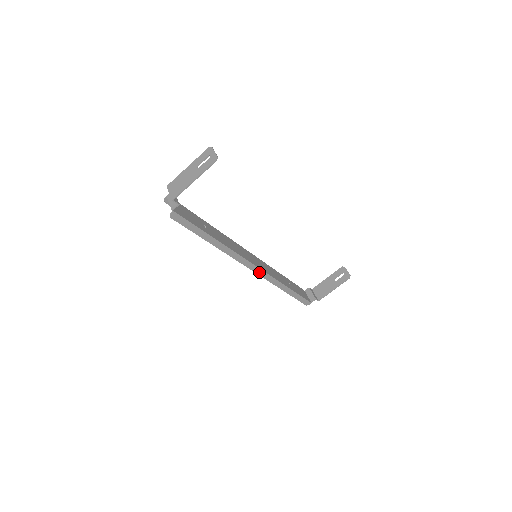
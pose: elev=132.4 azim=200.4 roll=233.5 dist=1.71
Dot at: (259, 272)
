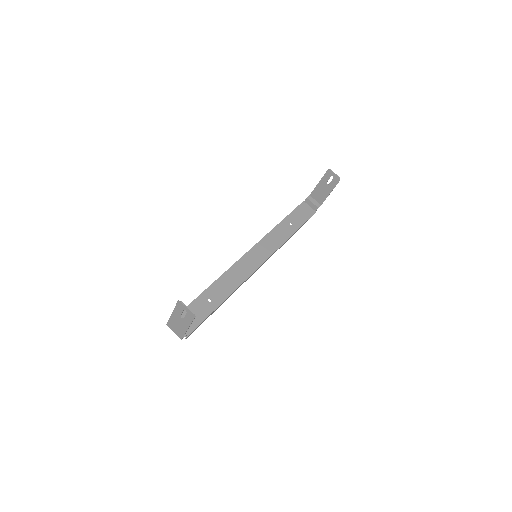
Dot at: occluded
